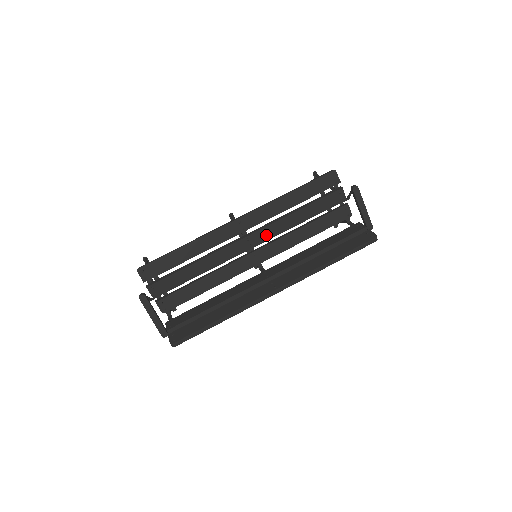
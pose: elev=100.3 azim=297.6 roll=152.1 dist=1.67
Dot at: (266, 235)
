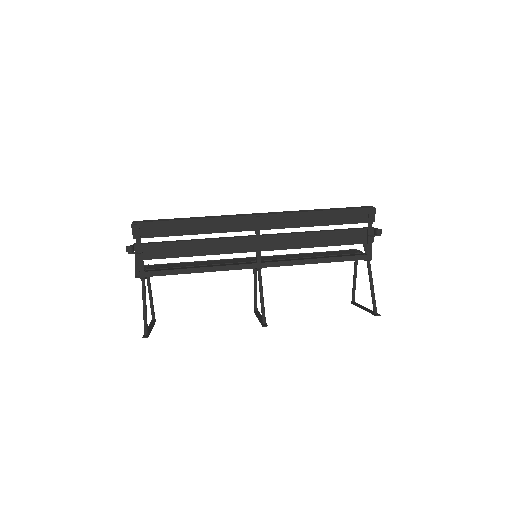
Dot at: (273, 258)
